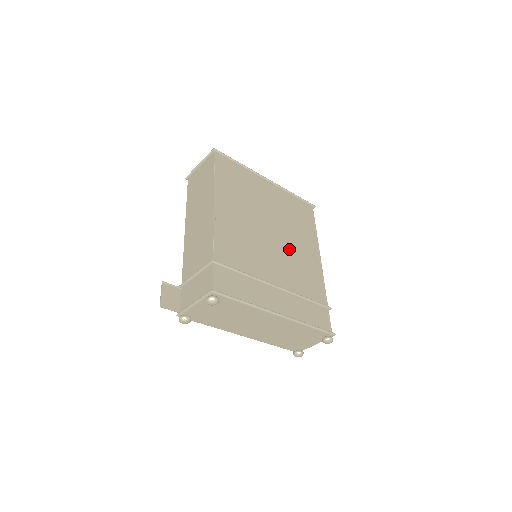
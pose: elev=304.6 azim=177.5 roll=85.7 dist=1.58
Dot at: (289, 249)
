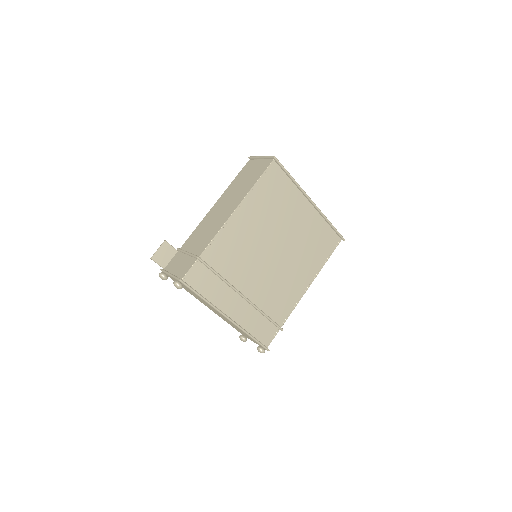
Dot at: (282, 269)
